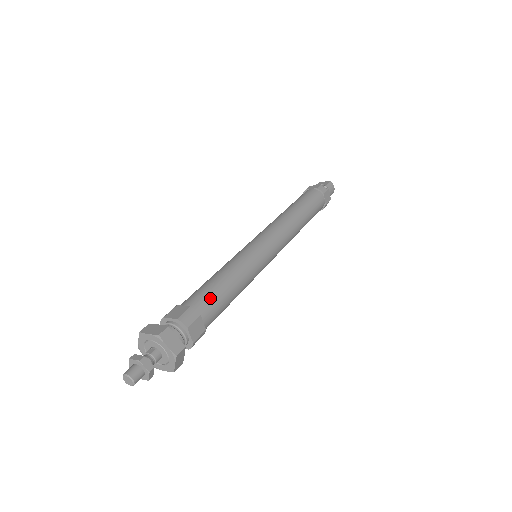
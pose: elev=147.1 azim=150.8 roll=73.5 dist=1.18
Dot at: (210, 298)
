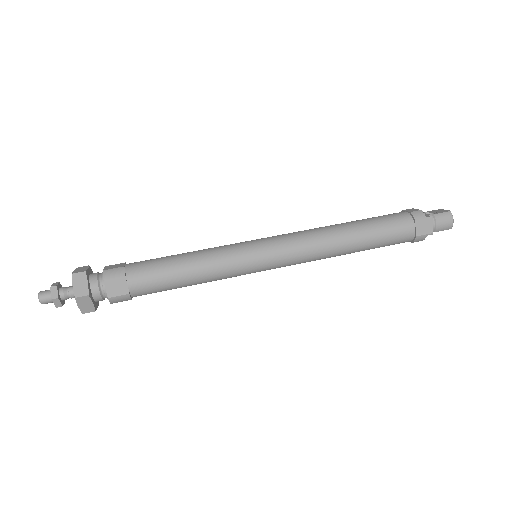
Dot at: (150, 268)
